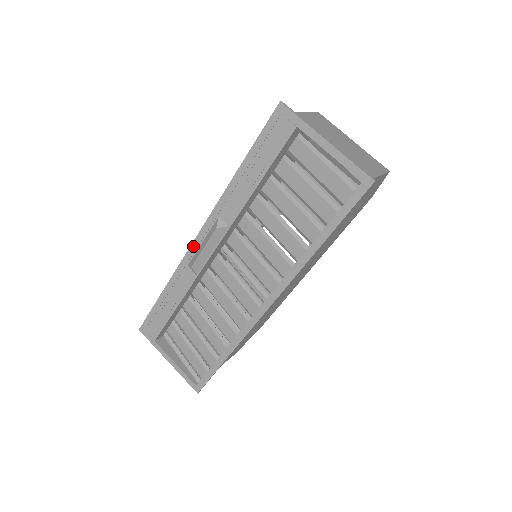
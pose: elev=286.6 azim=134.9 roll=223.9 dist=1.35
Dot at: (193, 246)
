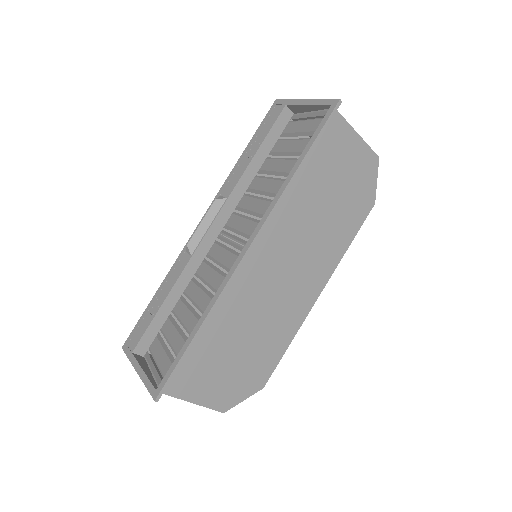
Dot at: occluded
